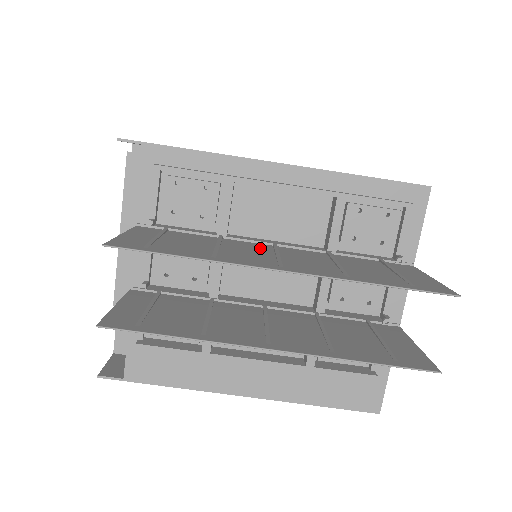
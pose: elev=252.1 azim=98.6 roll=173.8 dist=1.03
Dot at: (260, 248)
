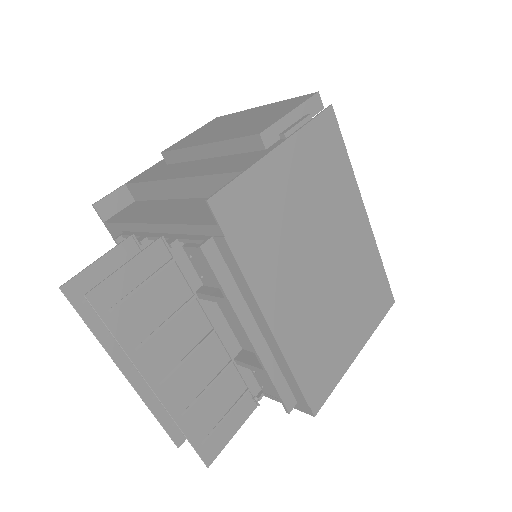
Dot at: (195, 334)
